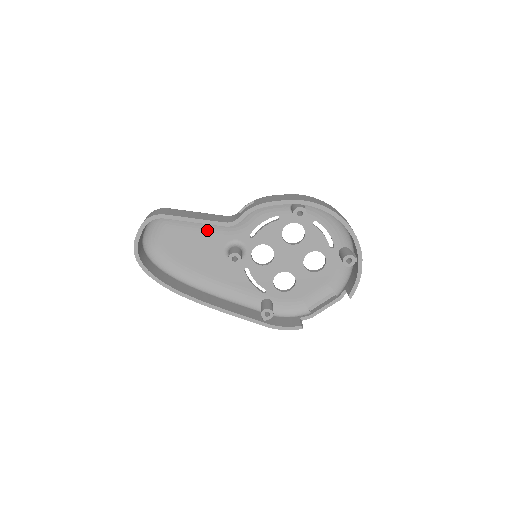
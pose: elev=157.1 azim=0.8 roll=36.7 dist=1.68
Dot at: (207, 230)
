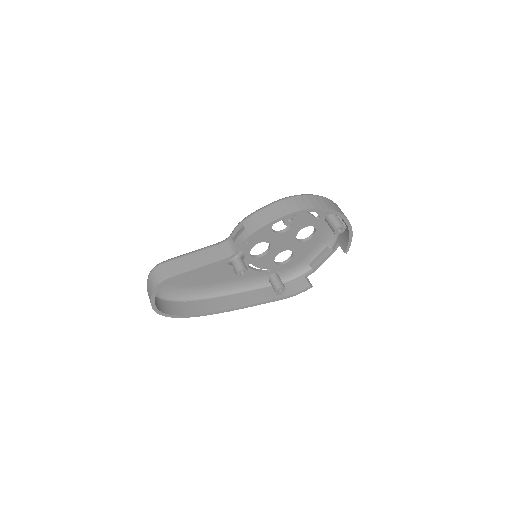
Dot at: occluded
